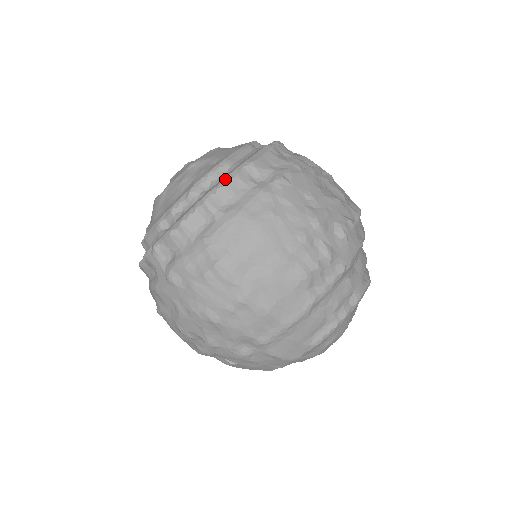
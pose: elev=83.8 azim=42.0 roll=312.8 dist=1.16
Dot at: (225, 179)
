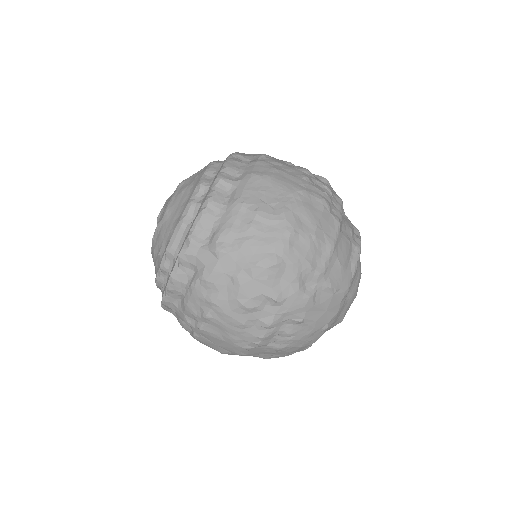
Dot at: (225, 163)
